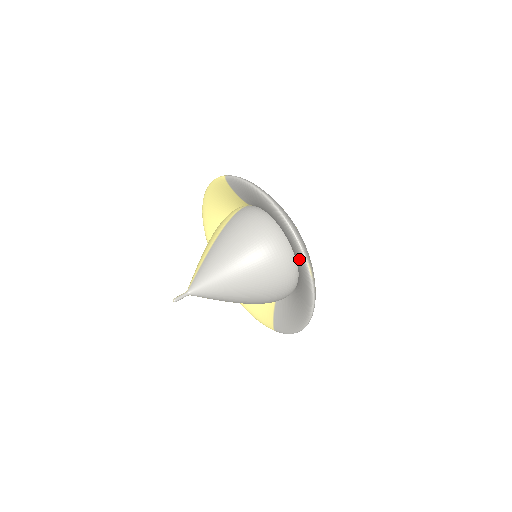
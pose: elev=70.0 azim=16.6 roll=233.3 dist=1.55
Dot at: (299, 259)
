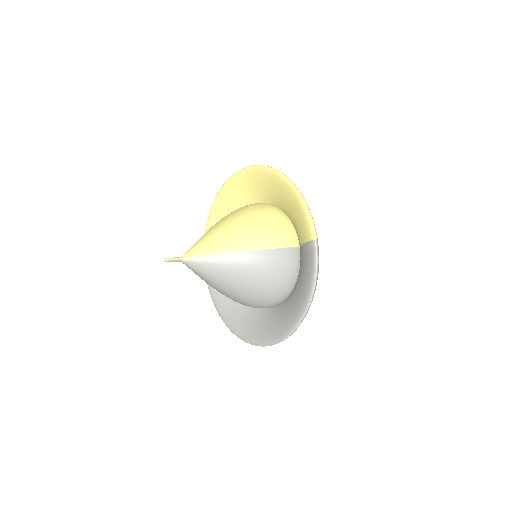
Dot at: (268, 334)
